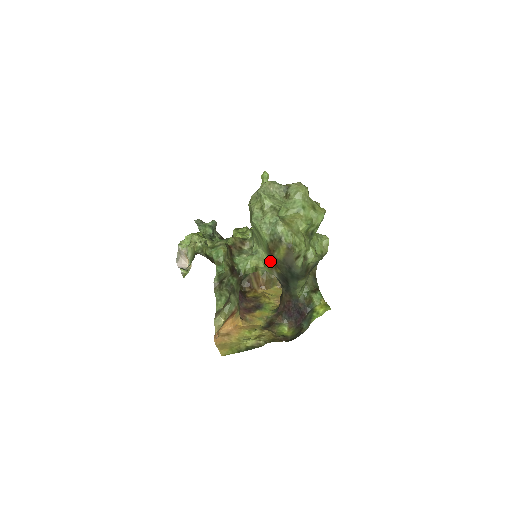
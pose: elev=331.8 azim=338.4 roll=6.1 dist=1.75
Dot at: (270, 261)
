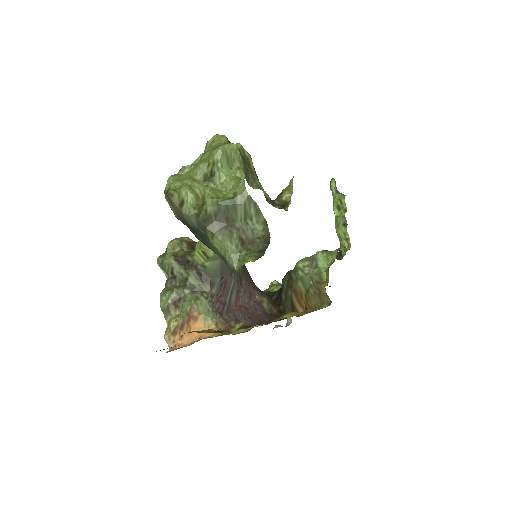
Dot at: occluded
